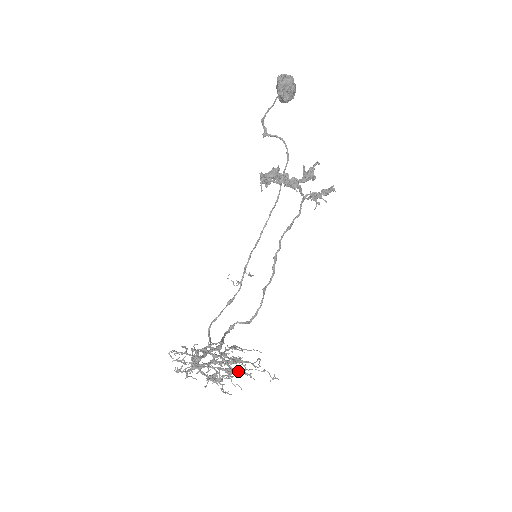
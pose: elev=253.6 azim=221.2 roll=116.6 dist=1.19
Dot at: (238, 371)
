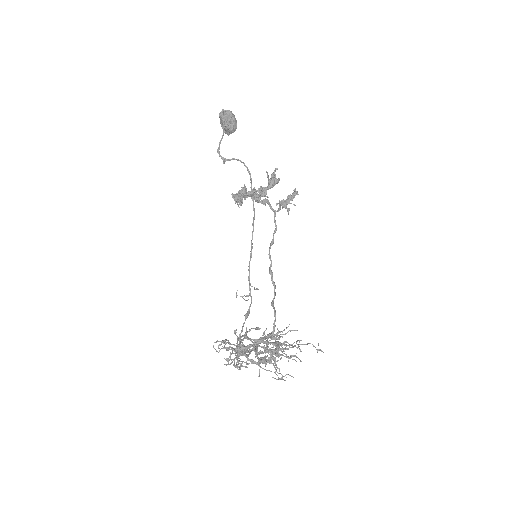
Dot at: (284, 344)
